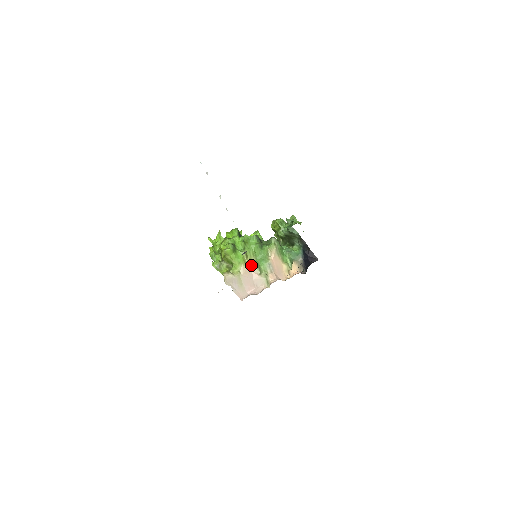
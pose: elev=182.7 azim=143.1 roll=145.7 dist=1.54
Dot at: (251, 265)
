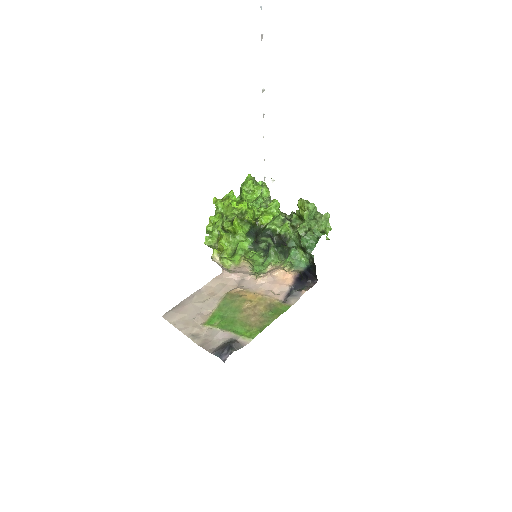
Dot at: (246, 263)
